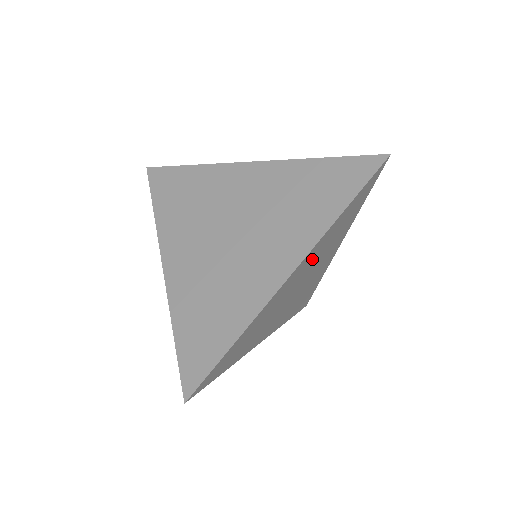
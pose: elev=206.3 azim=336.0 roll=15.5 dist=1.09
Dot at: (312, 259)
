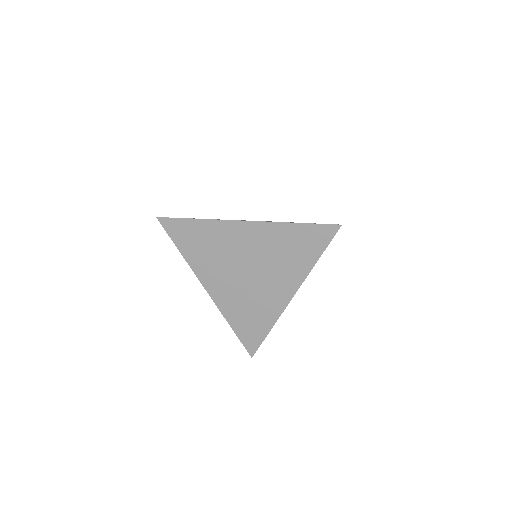
Dot at: occluded
